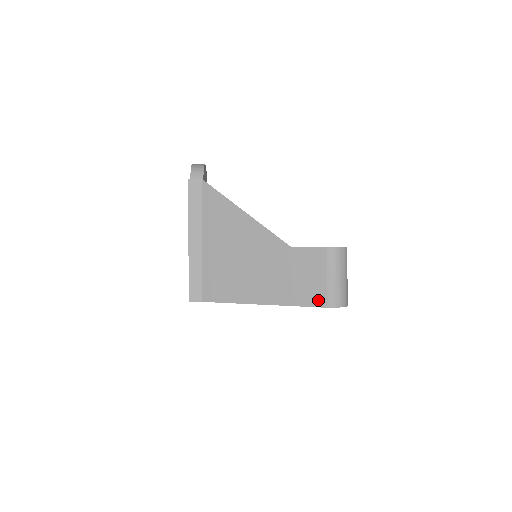
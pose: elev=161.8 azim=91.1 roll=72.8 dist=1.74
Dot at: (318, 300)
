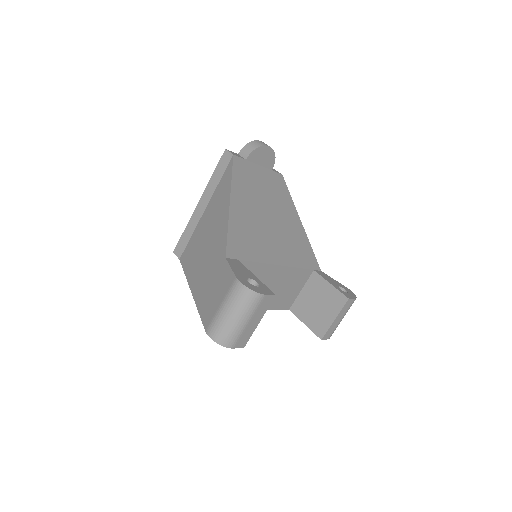
Dot at: (207, 320)
